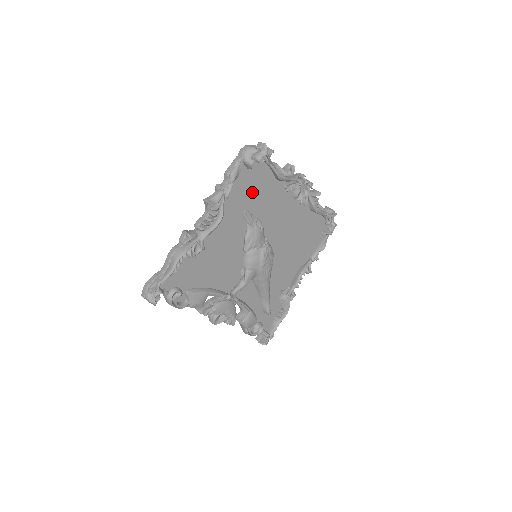
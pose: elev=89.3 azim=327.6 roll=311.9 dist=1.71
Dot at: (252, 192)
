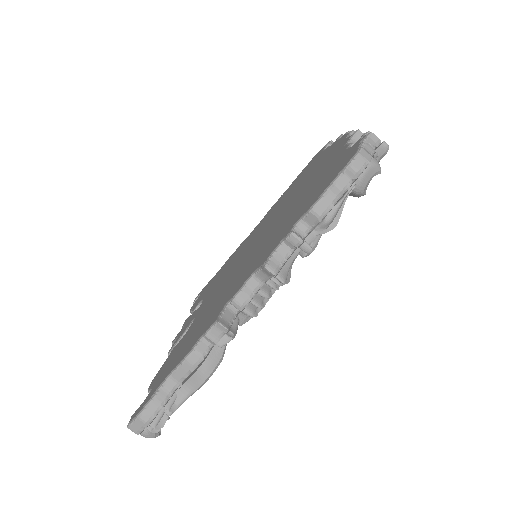
Dot at: occluded
